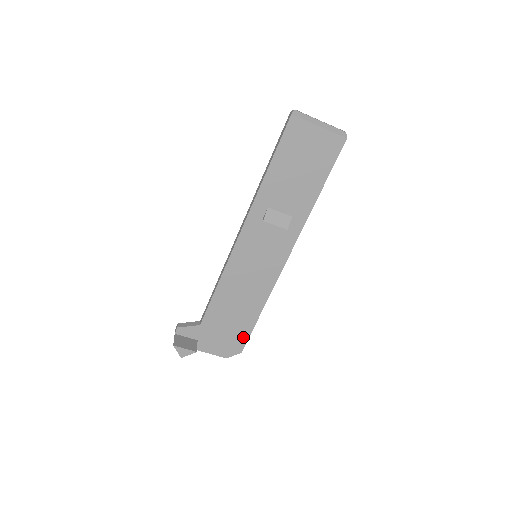
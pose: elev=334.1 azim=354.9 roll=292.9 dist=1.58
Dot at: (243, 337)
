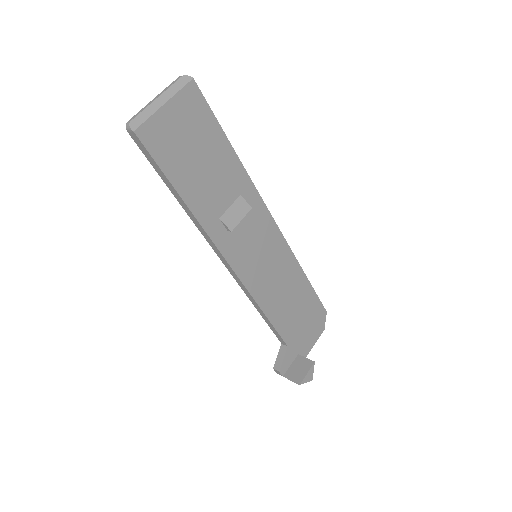
Dot at: (316, 305)
